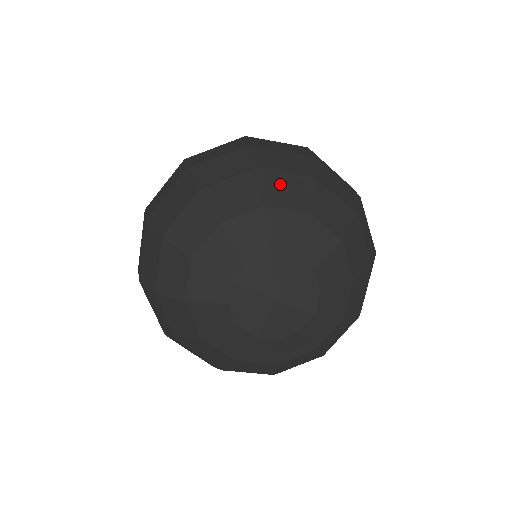
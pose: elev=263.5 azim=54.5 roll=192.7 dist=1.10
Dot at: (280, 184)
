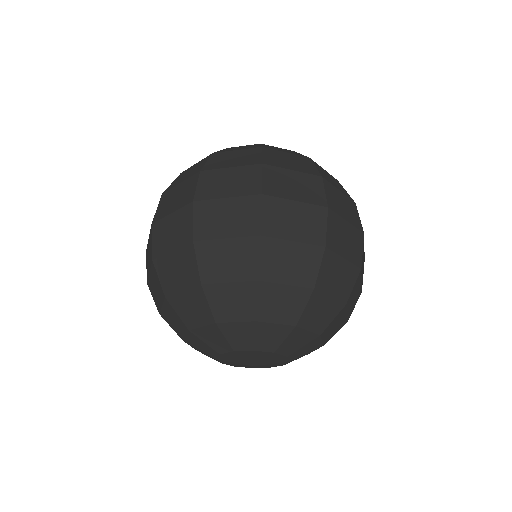
Dot at: (319, 307)
